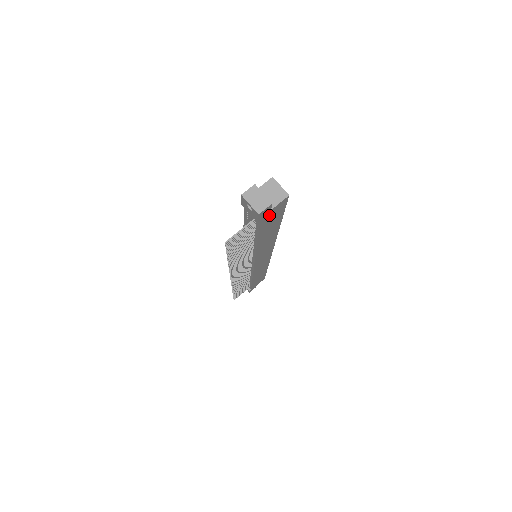
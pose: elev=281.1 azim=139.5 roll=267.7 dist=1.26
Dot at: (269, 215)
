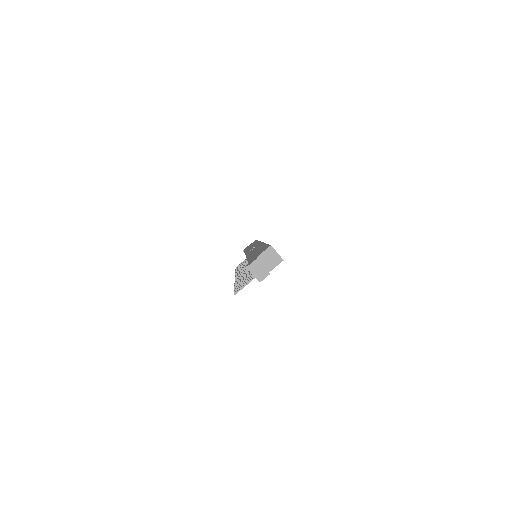
Dot at: occluded
